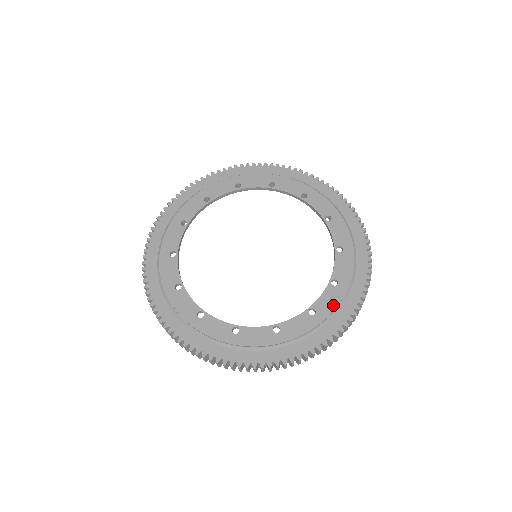
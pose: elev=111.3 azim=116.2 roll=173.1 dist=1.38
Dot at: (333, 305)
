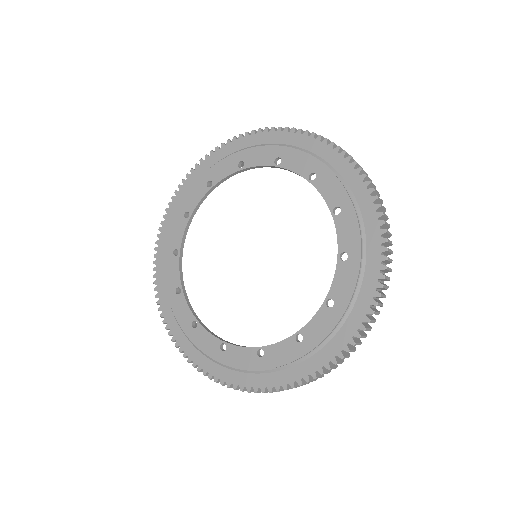
Dot at: (350, 286)
